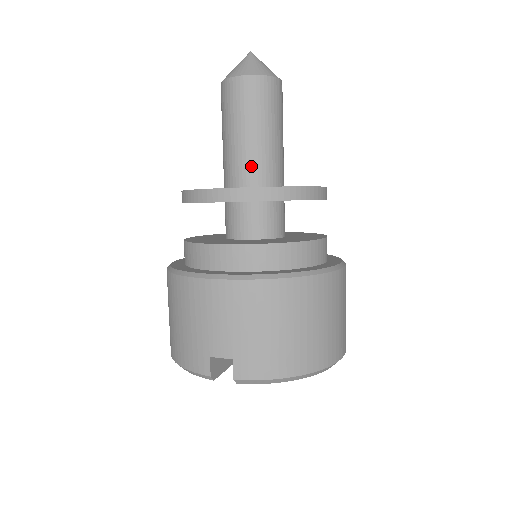
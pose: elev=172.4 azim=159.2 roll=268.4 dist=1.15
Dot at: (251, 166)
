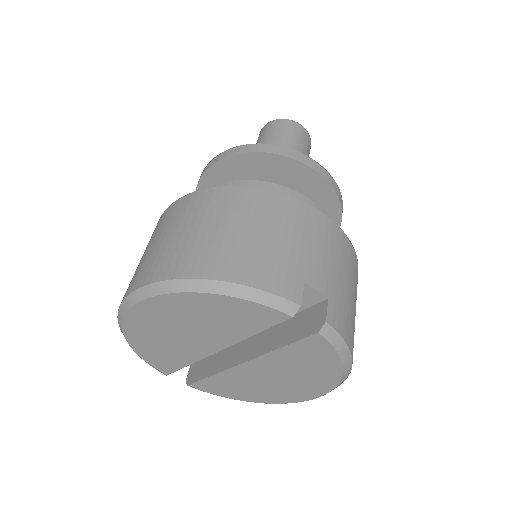
Dot at: occluded
